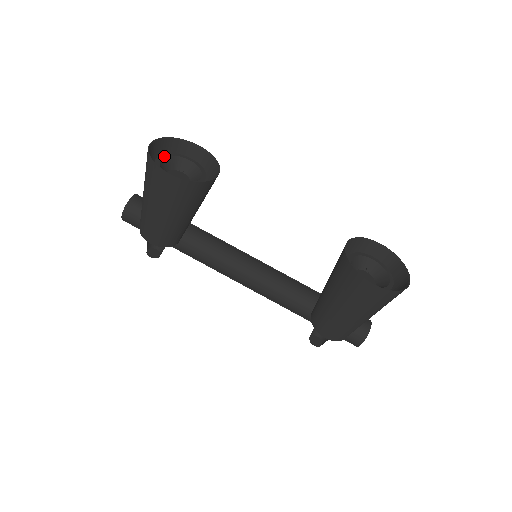
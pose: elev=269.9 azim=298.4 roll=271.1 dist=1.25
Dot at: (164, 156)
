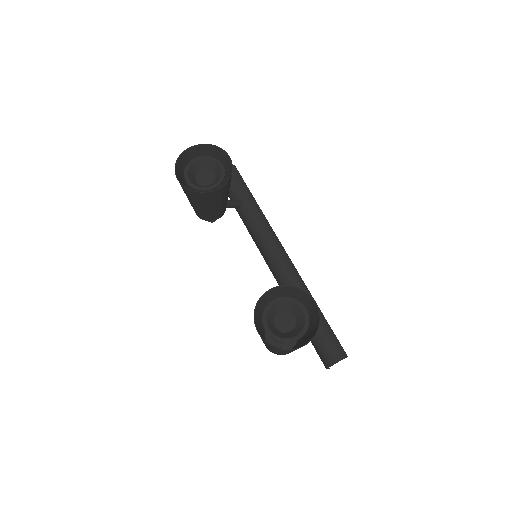
Dot at: (201, 158)
